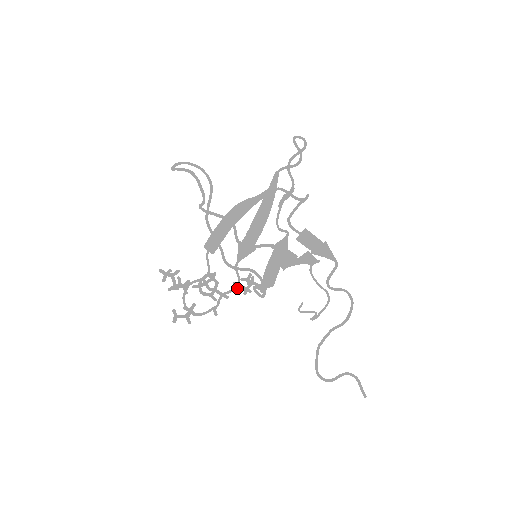
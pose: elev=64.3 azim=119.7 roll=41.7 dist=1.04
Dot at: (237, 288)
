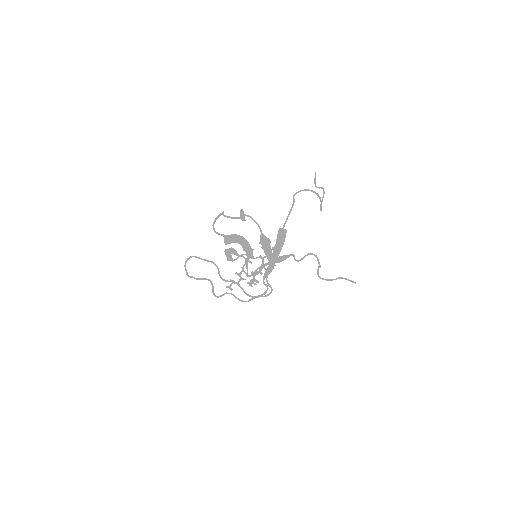
Dot at: (263, 261)
